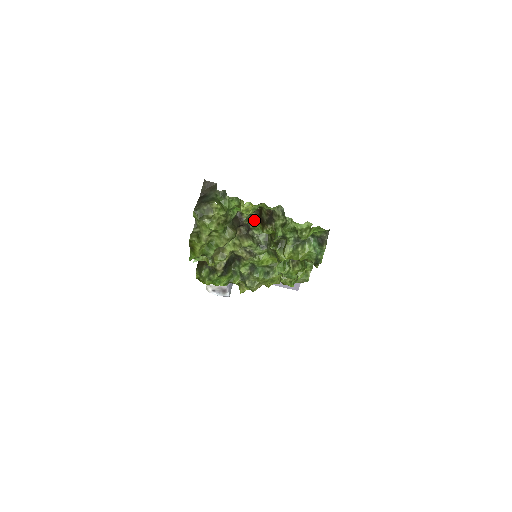
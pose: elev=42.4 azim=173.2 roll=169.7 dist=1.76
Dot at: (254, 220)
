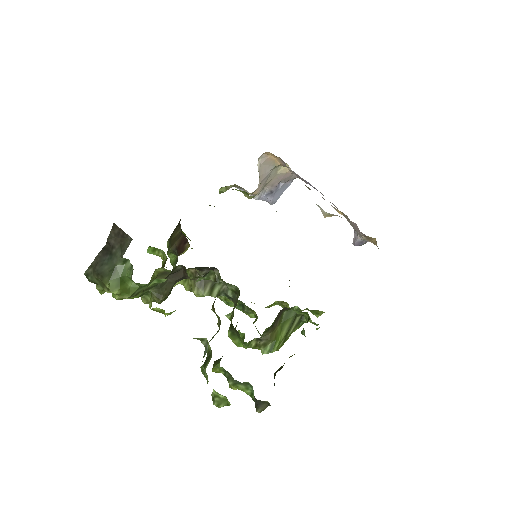
Dot at: (210, 279)
